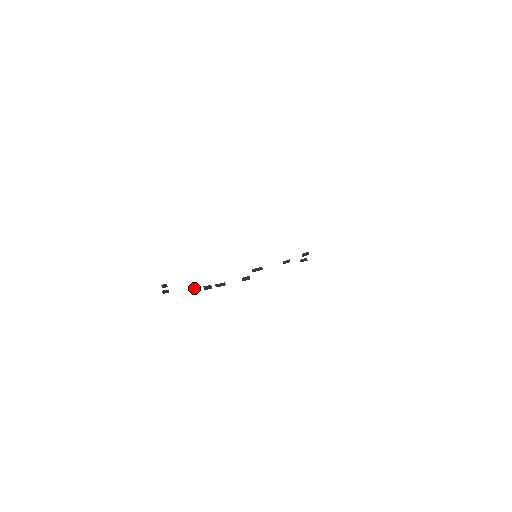
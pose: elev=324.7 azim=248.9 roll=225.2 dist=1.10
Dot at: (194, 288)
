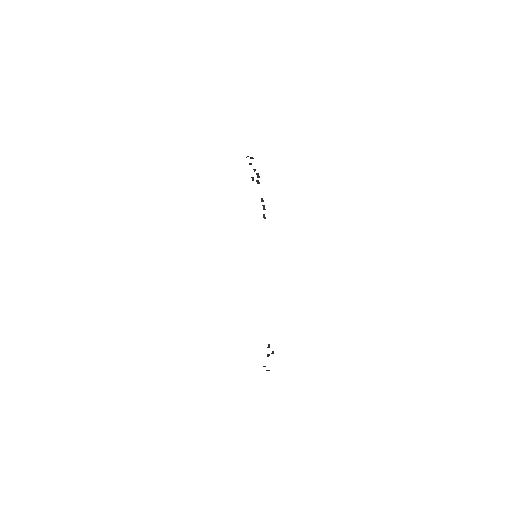
Dot at: occluded
